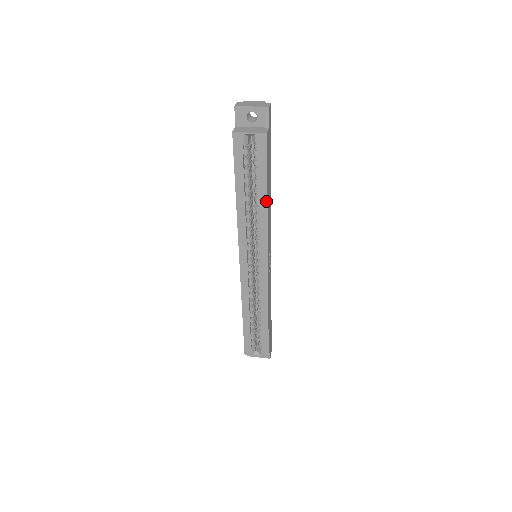
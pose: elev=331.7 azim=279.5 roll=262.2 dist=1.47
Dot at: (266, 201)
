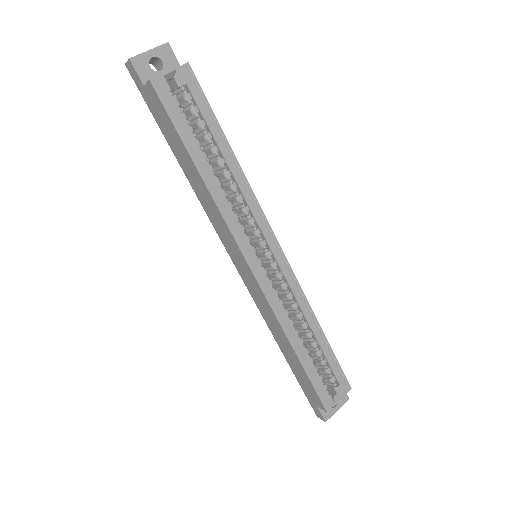
Dot at: (233, 155)
